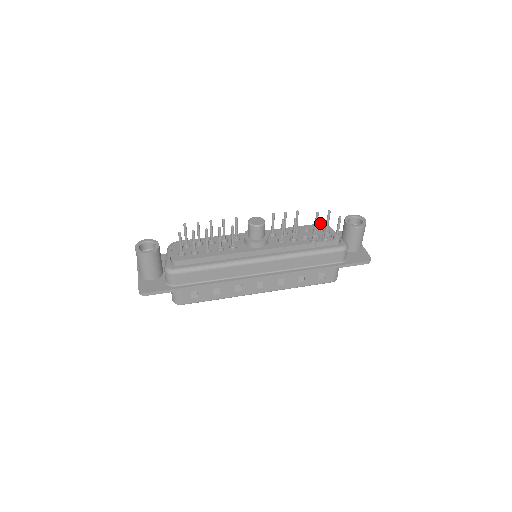
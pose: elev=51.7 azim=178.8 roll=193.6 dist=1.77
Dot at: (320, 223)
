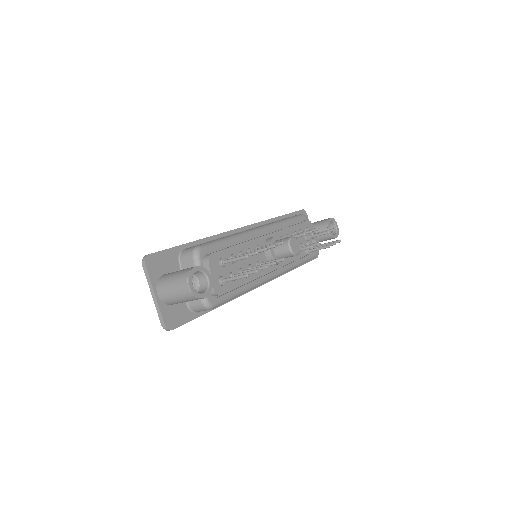
Dot at: occluded
